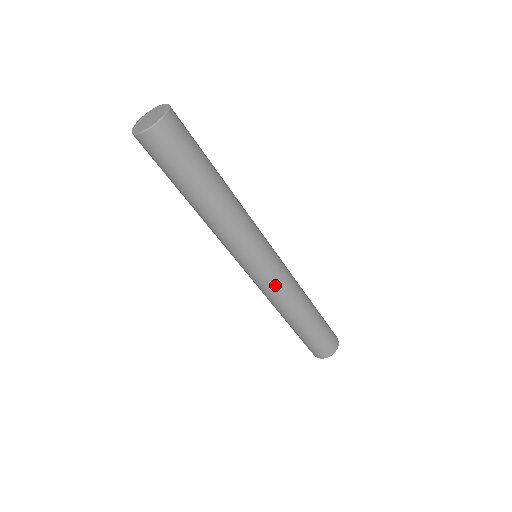
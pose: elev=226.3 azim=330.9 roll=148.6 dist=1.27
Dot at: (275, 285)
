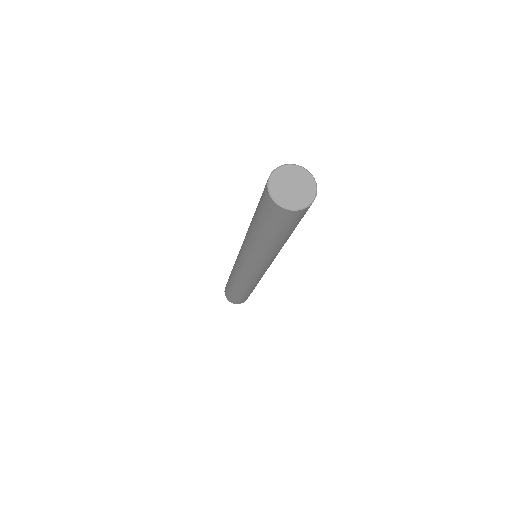
Dot at: (244, 277)
